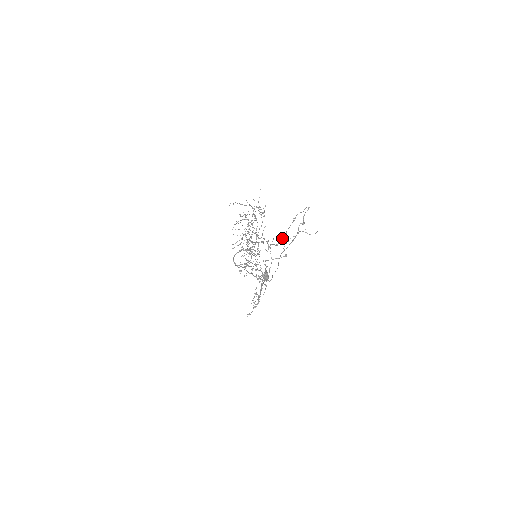
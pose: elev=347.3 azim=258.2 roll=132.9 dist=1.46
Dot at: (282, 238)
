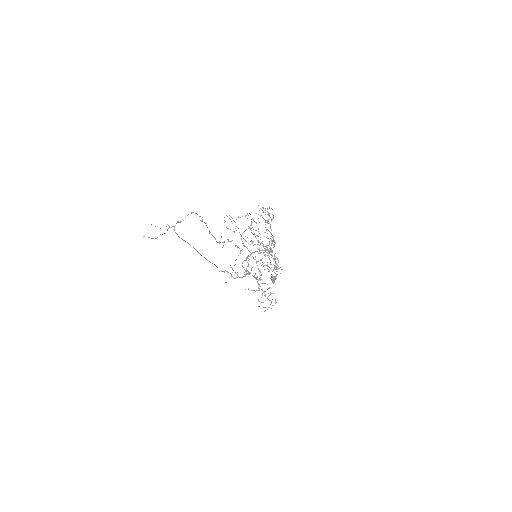
Dot at: (214, 237)
